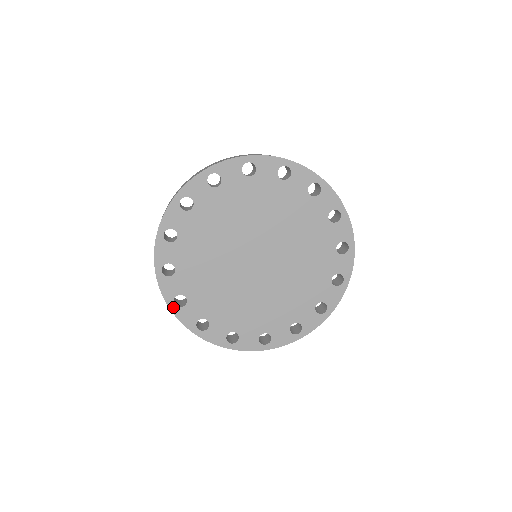
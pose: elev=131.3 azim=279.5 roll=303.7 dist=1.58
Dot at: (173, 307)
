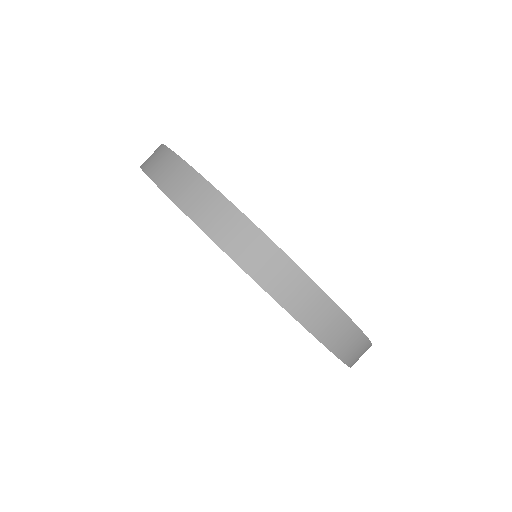
Dot at: occluded
